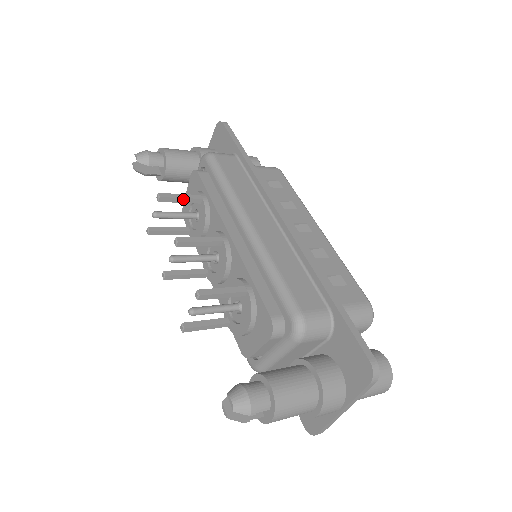
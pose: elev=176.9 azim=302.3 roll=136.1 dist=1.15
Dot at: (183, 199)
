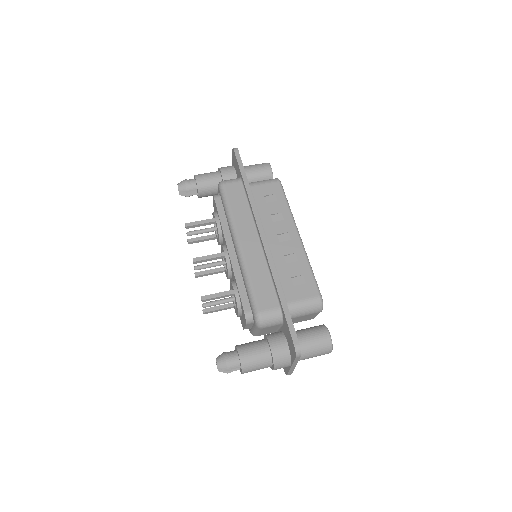
Dot at: (202, 224)
